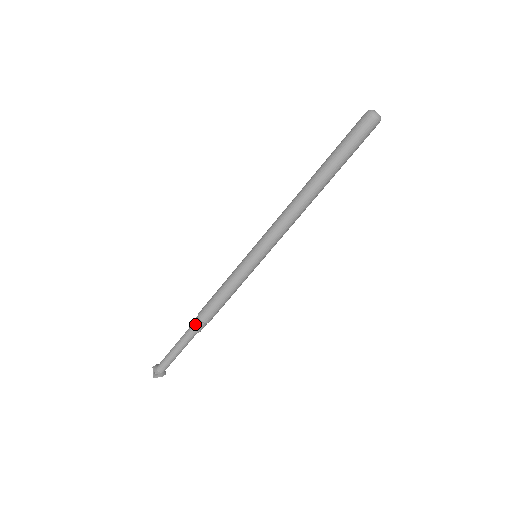
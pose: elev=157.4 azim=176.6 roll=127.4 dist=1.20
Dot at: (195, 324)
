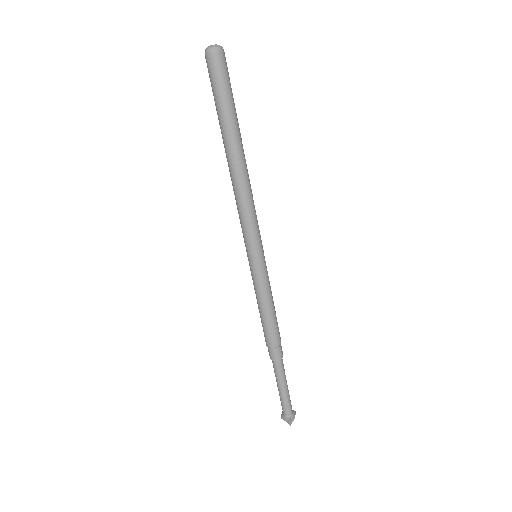
Dot at: (272, 355)
